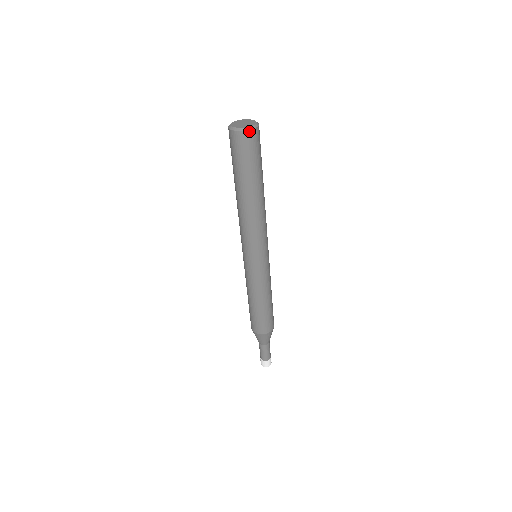
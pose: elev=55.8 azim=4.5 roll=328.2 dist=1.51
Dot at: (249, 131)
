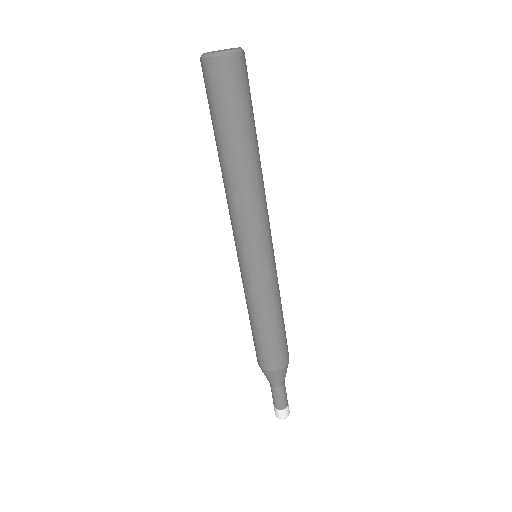
Dot at: (215, 58)
